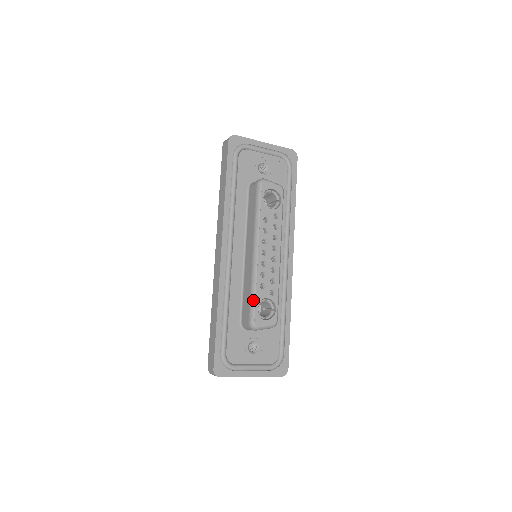
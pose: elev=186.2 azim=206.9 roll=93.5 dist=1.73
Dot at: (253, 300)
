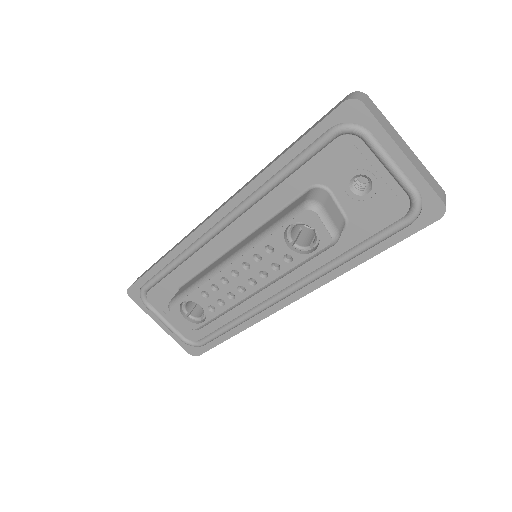
Dot at: (186, 293)
